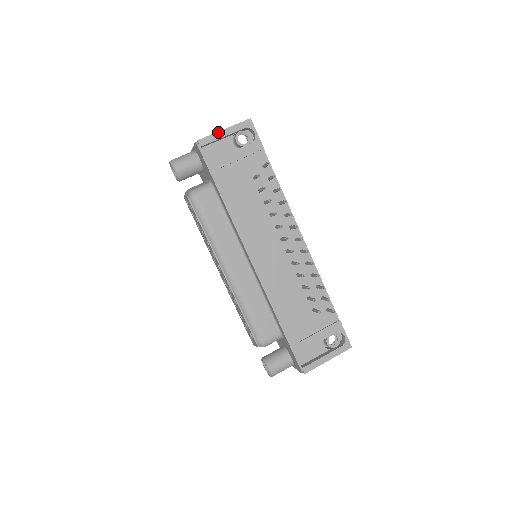
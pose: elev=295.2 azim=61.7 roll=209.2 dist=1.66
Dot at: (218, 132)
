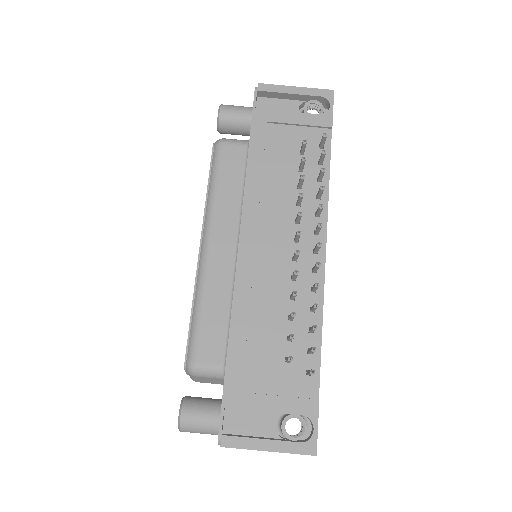
Dot at: (287, 86)
